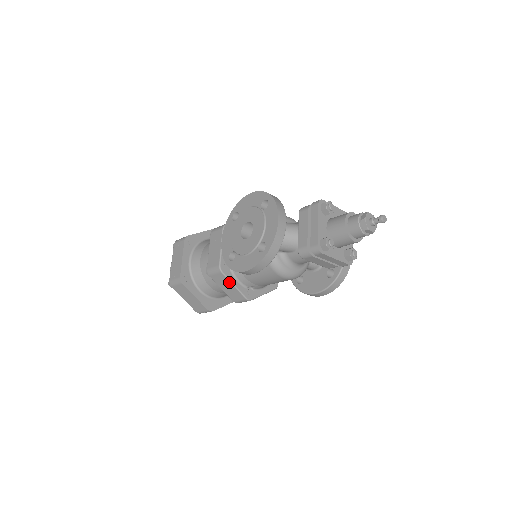
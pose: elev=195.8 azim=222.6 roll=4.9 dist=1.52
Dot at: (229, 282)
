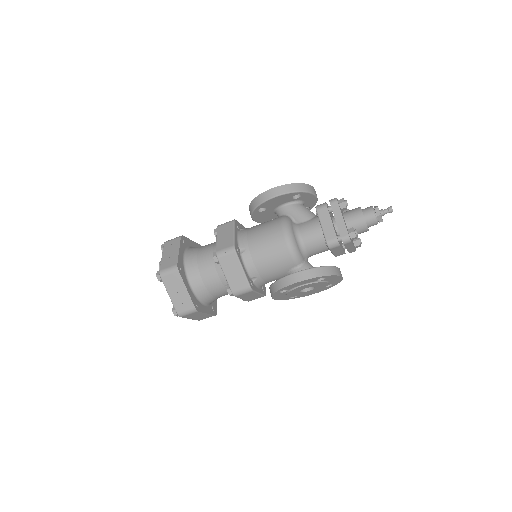
Dot at: (232, 229)
